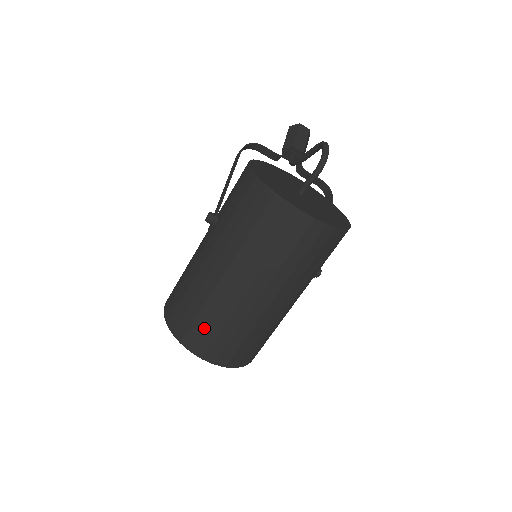
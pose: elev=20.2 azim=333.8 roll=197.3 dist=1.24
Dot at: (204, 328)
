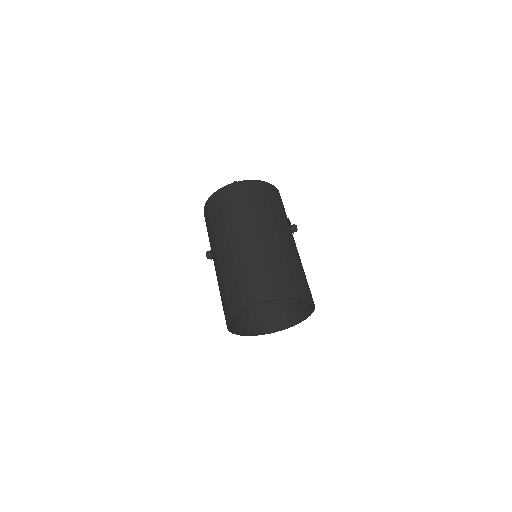
Dot at: (238, 286)
